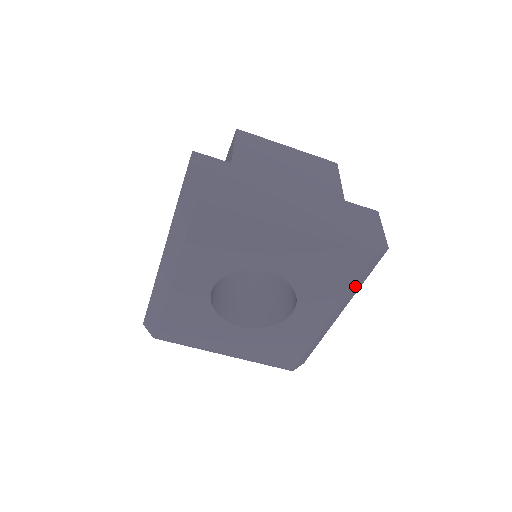
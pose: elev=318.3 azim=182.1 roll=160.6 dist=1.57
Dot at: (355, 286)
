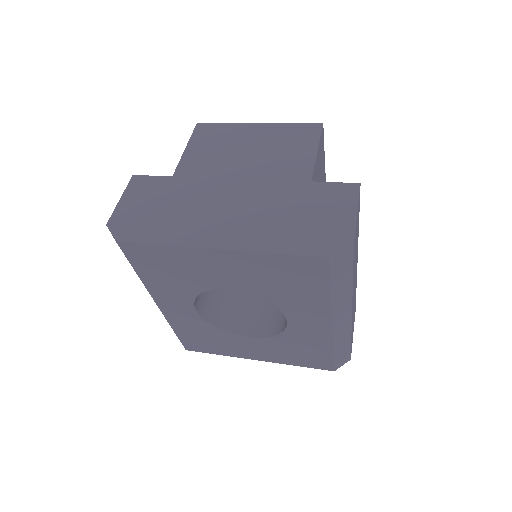
Dot at: (335, 290)
